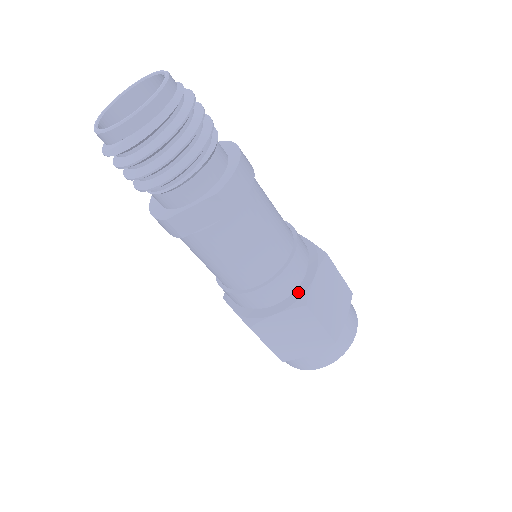
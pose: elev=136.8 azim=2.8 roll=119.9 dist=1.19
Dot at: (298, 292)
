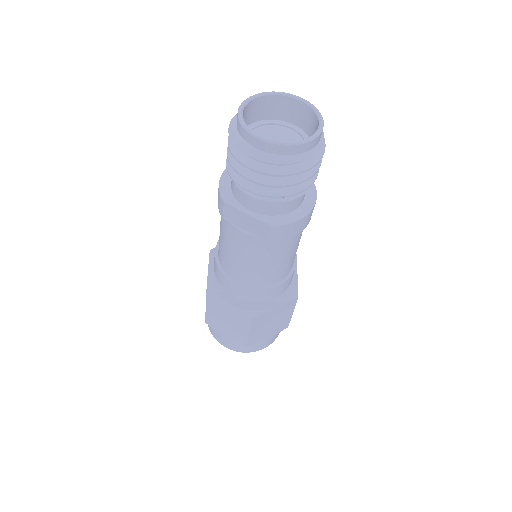
Dot at: (256, 305)
